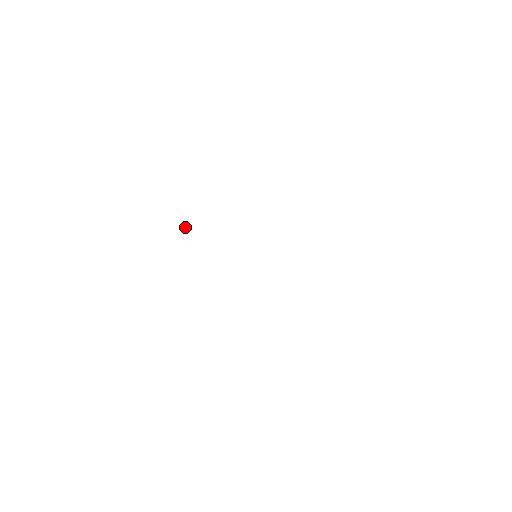
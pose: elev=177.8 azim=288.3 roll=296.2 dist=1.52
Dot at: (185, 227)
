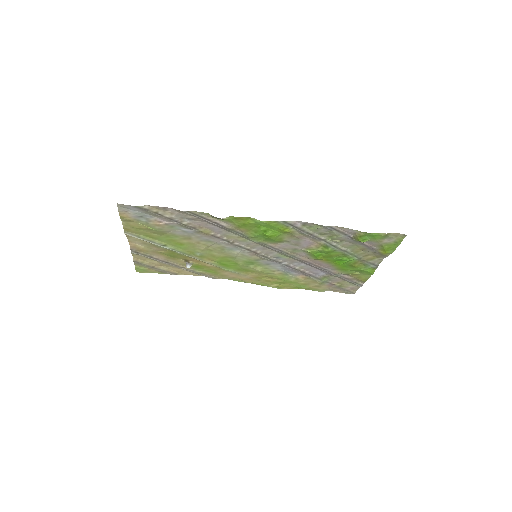
Dot at: (188, 264)
